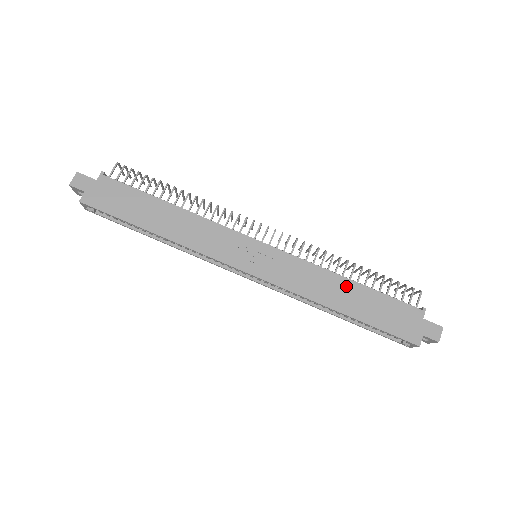
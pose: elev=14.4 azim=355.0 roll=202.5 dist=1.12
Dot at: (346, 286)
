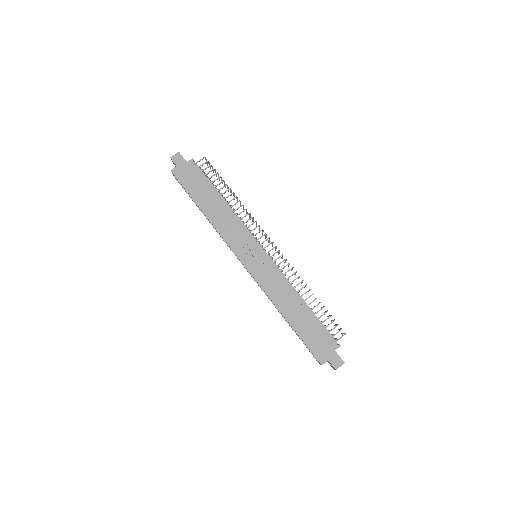
Dot at: (298, 304)
